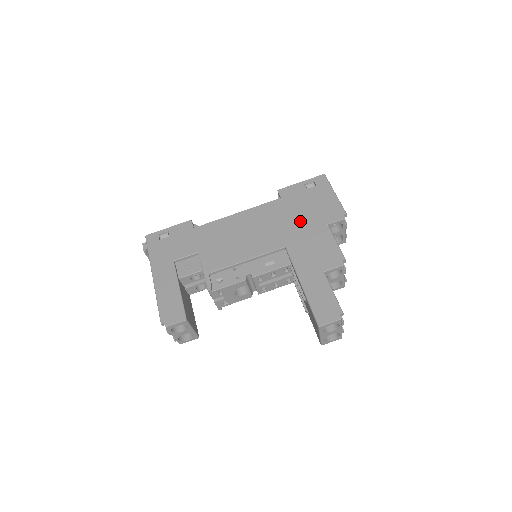
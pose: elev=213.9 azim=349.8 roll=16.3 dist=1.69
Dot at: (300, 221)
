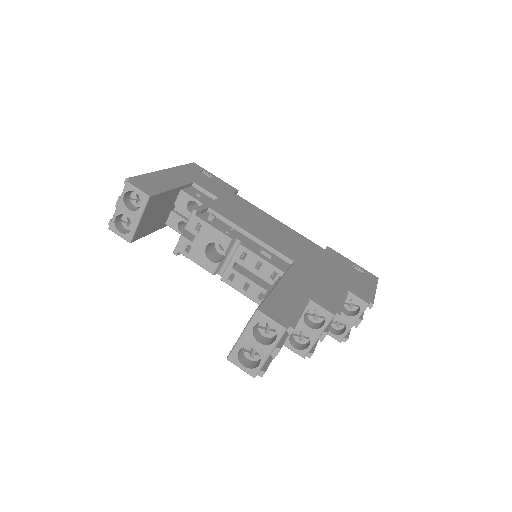
Dot at: (326, 268)
